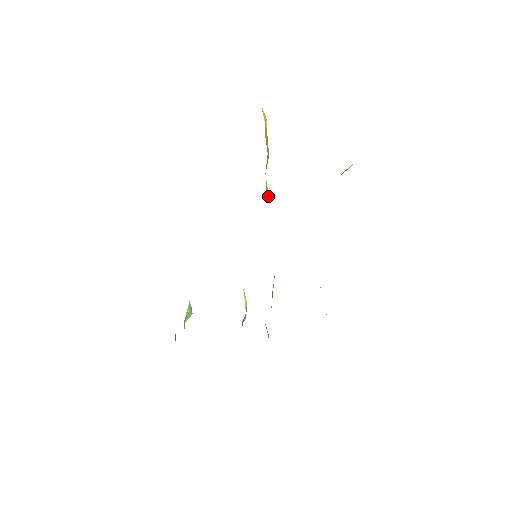
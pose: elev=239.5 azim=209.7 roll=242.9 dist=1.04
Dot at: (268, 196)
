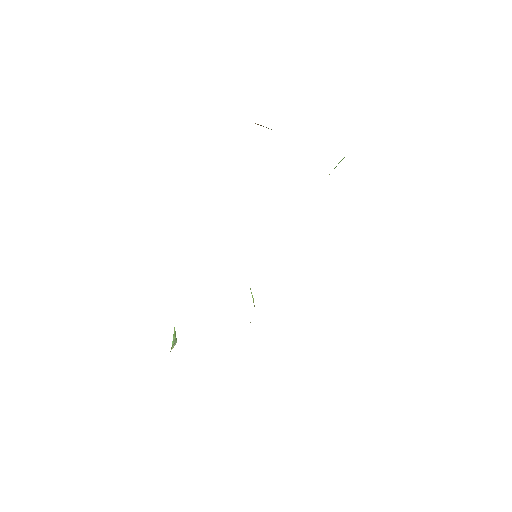
Dot at: occluded
